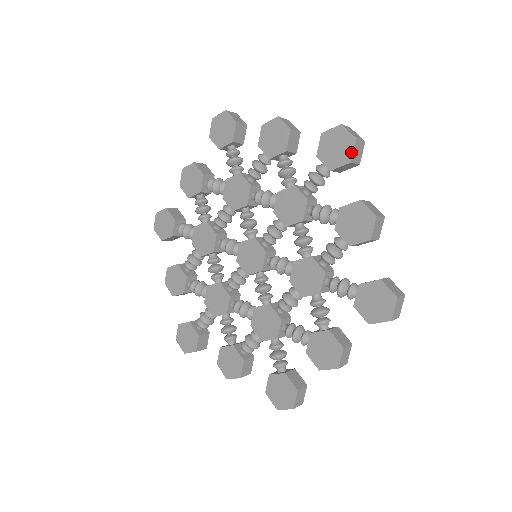
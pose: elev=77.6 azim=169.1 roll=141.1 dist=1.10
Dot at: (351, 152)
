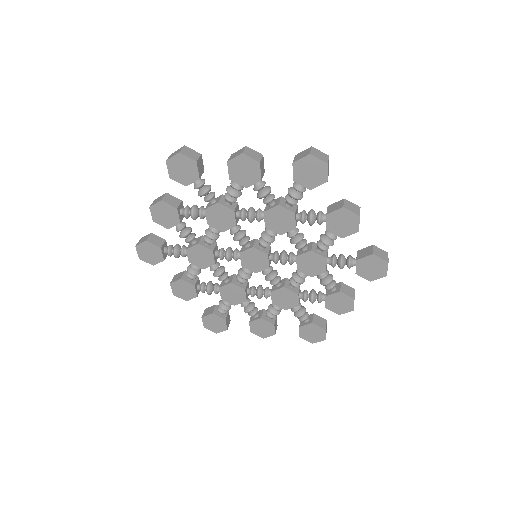
Dot at: (325, 174)
